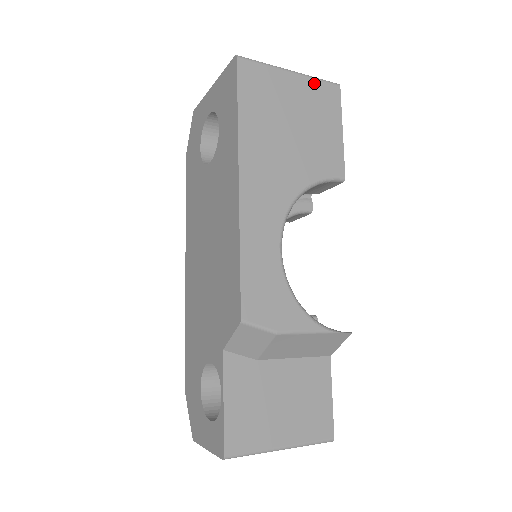
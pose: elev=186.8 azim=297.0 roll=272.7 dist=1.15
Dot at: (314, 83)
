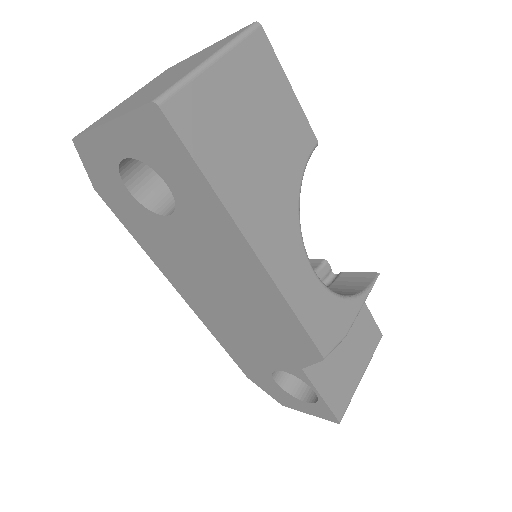
Dot at: (240, 51)
